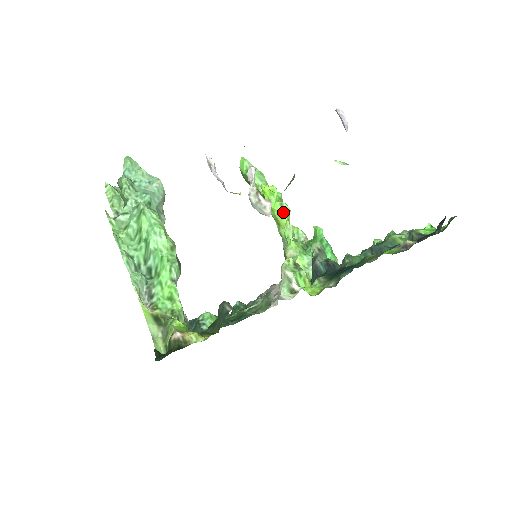
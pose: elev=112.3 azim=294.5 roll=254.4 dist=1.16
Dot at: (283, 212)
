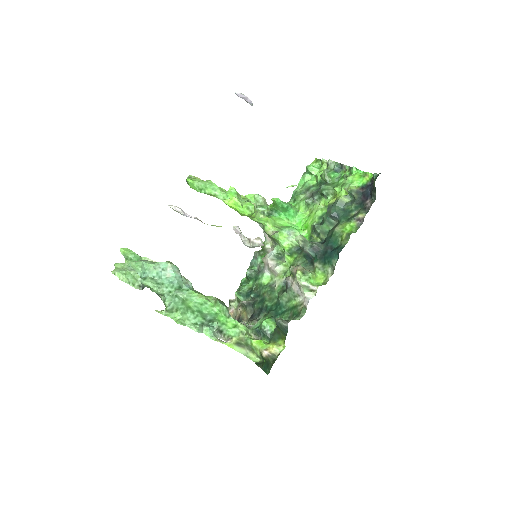
Dot at: (252, 212)
